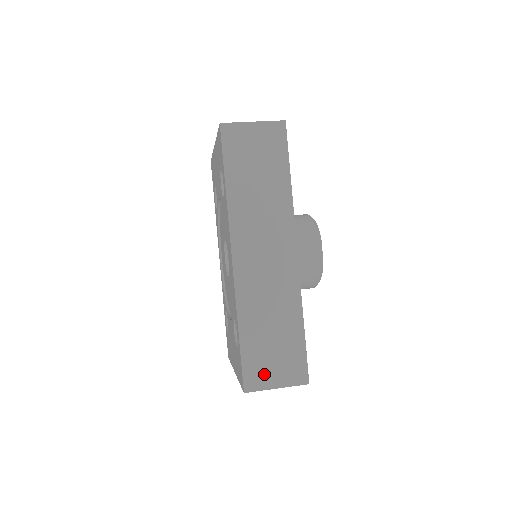
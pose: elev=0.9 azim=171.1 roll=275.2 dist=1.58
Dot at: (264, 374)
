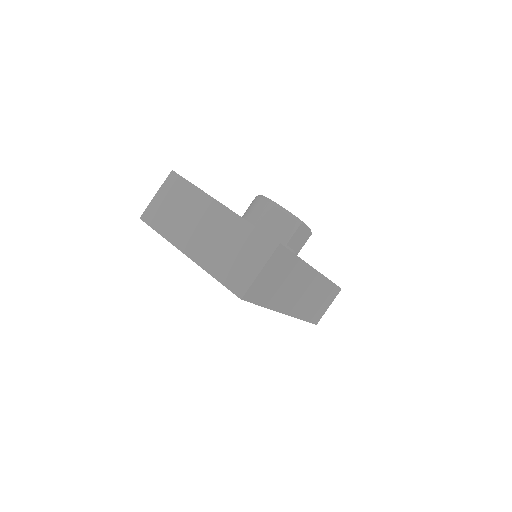
Dot at: (322, 312)
